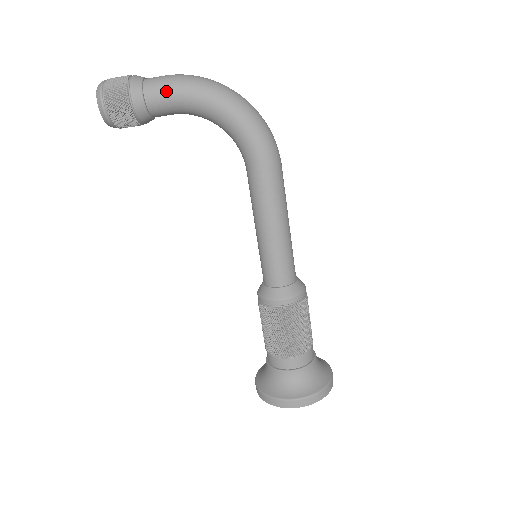
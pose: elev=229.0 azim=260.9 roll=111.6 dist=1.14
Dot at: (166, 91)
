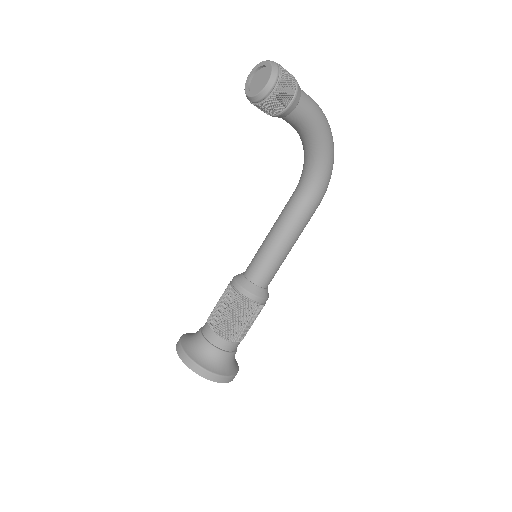
Dot at: (311, 112)
